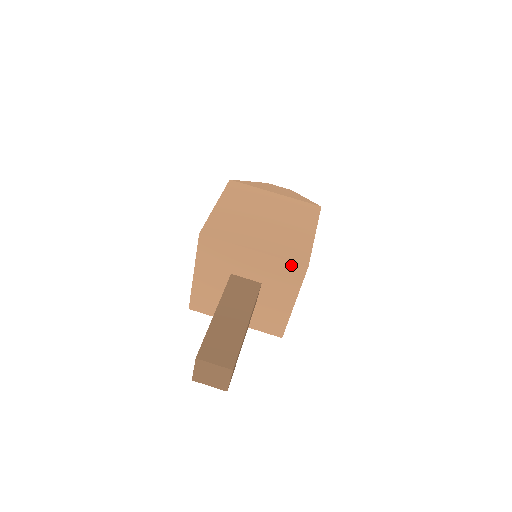
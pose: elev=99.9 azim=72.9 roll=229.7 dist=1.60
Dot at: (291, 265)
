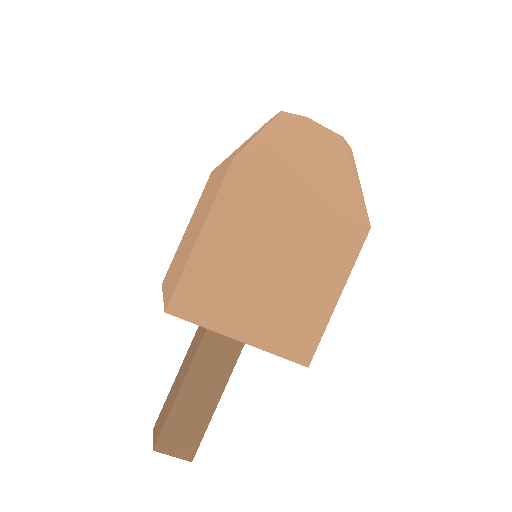
Dot at: (287, 358)
